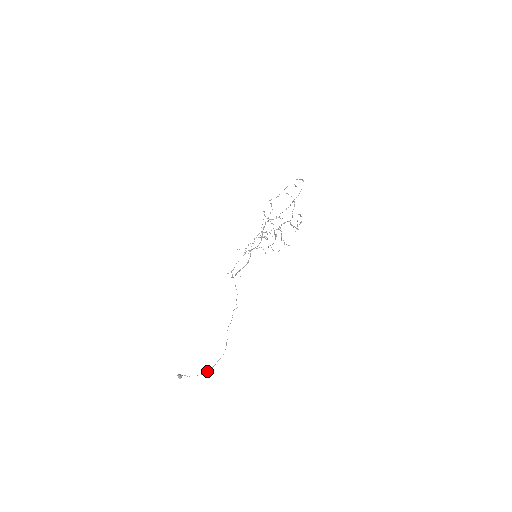
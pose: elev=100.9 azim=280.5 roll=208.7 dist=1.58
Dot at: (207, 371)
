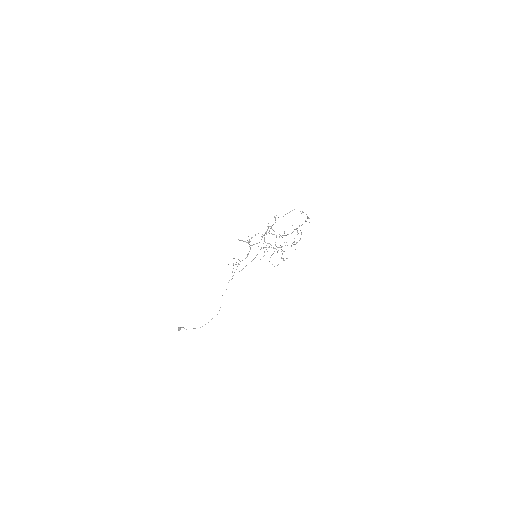
Dot at: occluded
